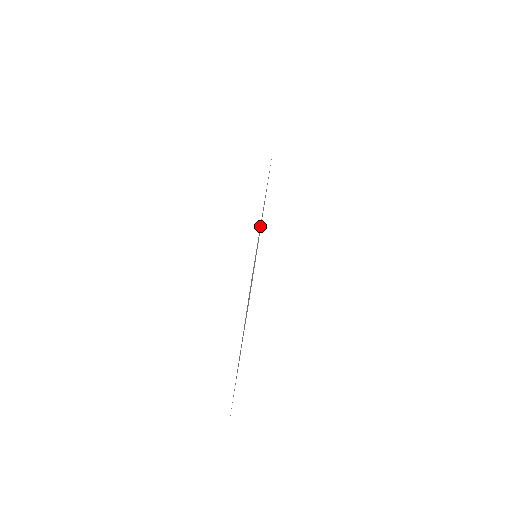
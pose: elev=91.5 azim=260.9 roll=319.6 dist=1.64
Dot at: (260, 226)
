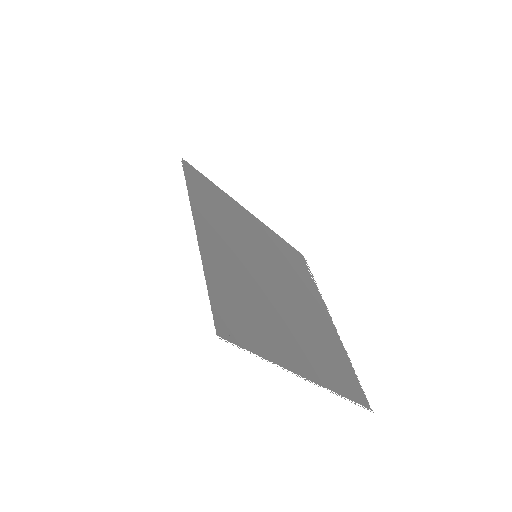
Dot at: (212, 252)
